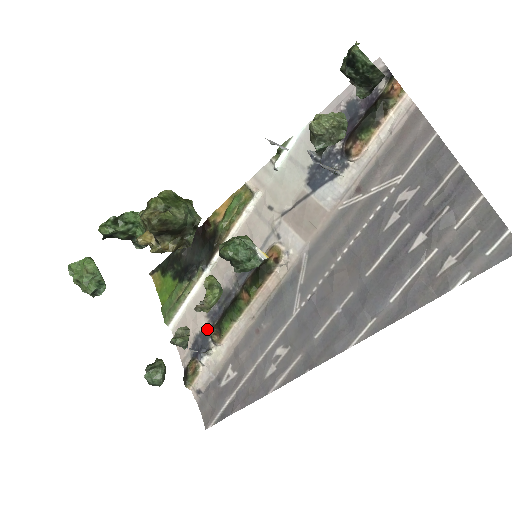
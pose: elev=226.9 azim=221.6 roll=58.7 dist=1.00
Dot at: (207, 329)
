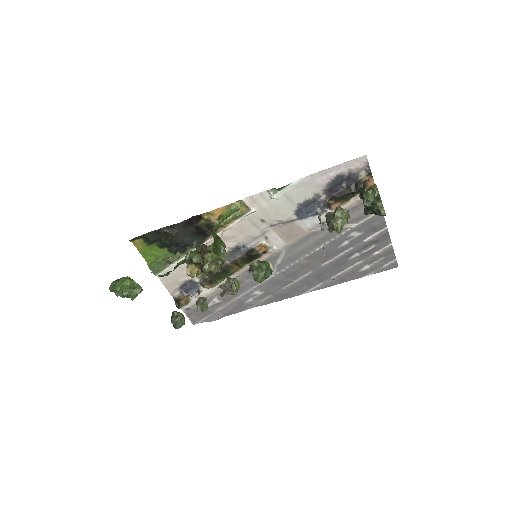
Dot at: (196, 279)
